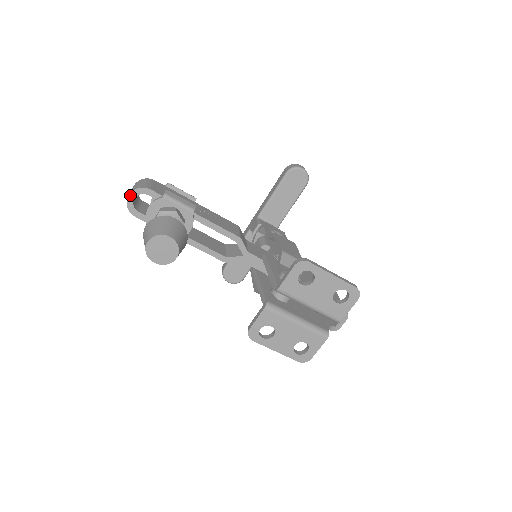
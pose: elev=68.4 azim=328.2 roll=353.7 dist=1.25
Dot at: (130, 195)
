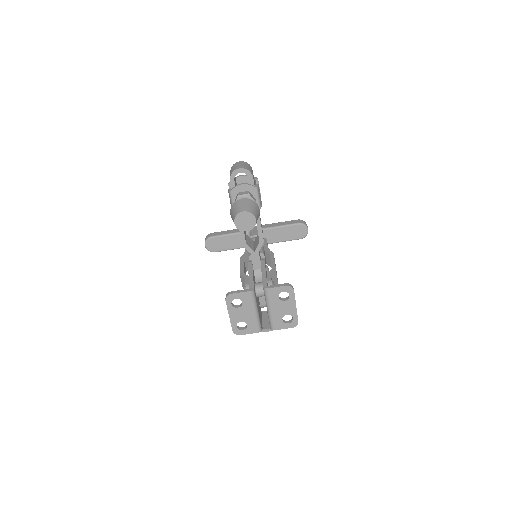
Dot at: (241, 169)
